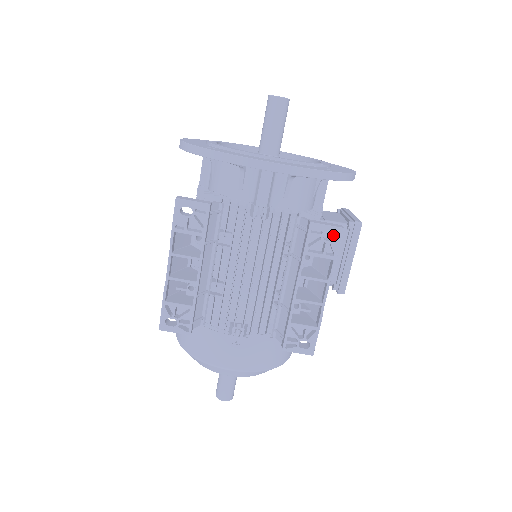
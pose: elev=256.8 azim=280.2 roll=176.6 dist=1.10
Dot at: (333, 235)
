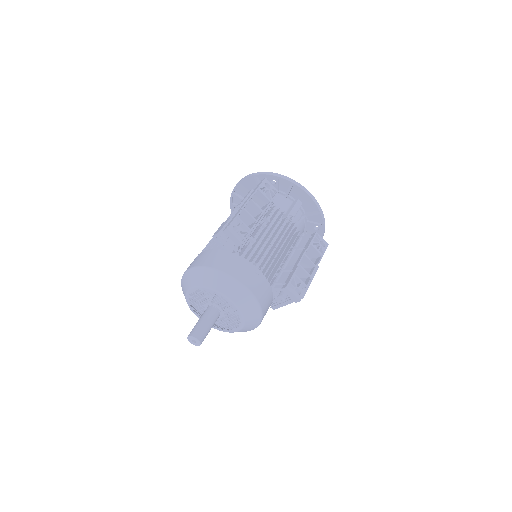
Dot at: occluded
